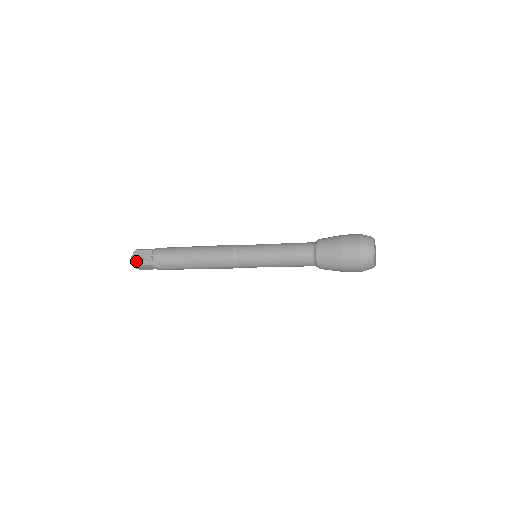
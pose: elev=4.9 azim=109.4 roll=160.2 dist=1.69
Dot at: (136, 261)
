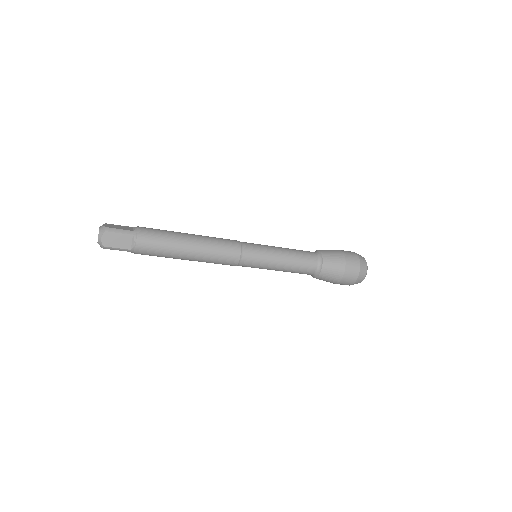
Dot at: (109, 247)
